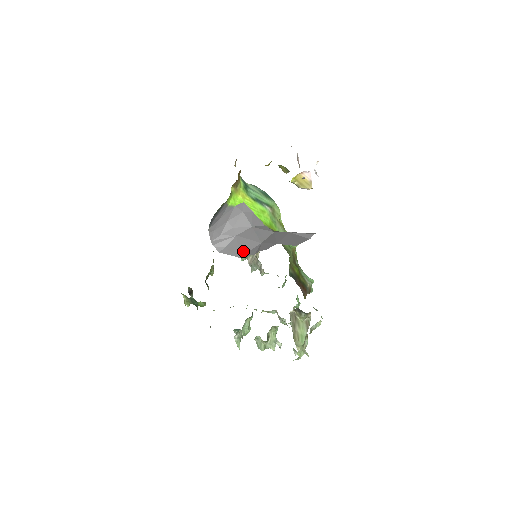
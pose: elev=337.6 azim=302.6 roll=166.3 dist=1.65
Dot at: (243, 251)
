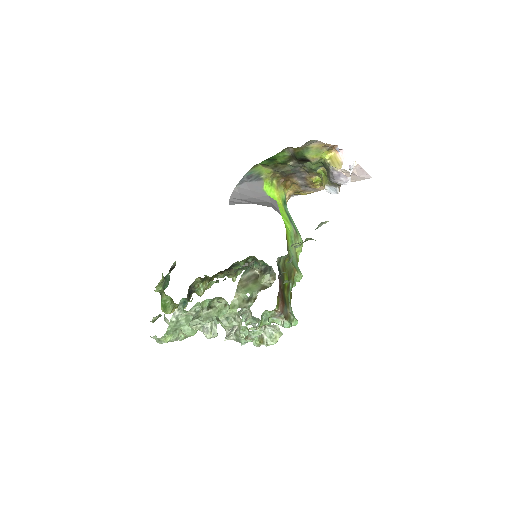
Dot at: occluded
